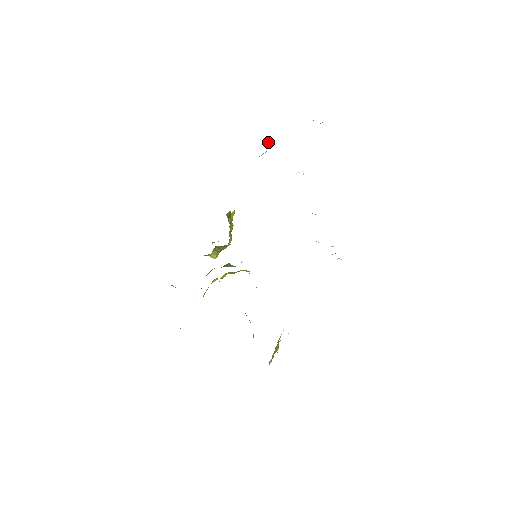
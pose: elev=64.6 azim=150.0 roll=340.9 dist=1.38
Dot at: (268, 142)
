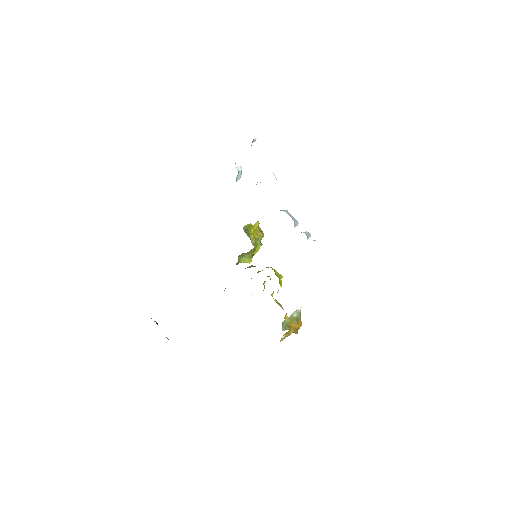
Dot at: (237, 167)
